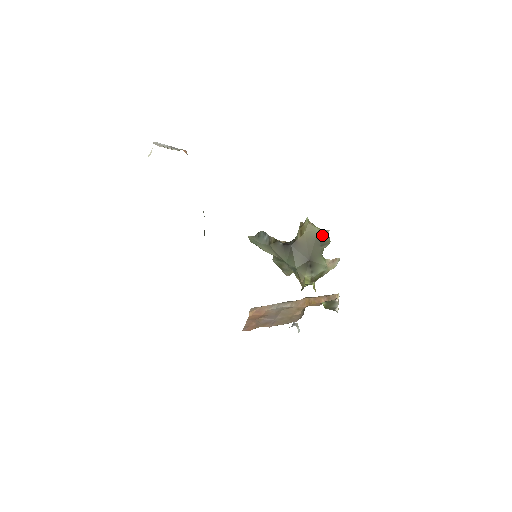
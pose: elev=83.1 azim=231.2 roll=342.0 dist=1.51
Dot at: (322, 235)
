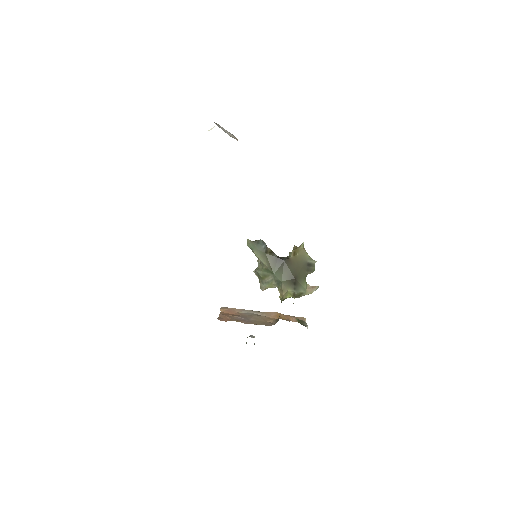
Dot at: (310, 262)
